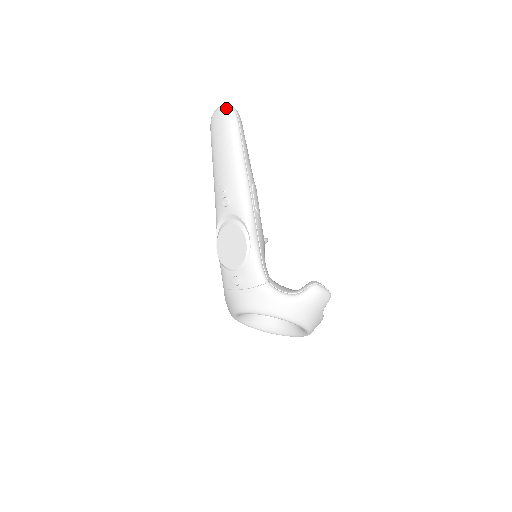
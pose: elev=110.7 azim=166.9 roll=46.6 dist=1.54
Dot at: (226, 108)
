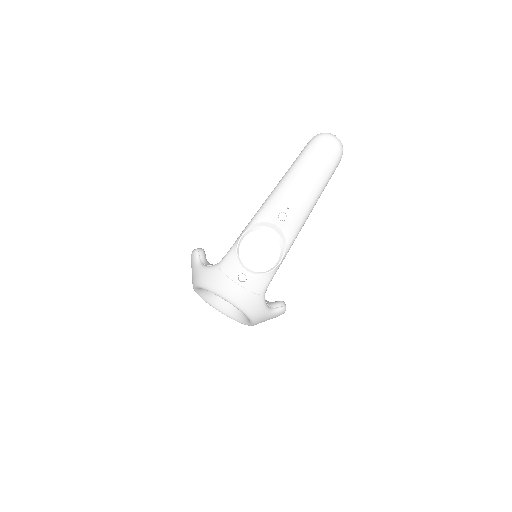
Dot at: (341, 146)
